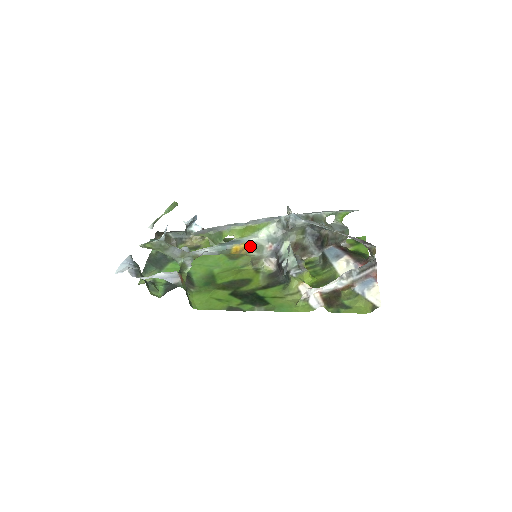
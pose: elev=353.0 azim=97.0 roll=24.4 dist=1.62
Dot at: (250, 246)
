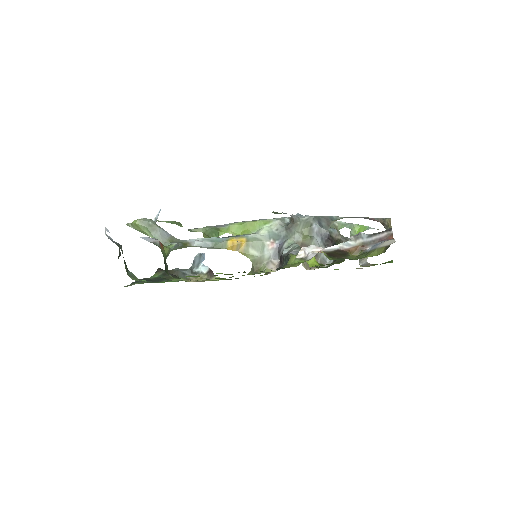
Dot at: (249, 241)
